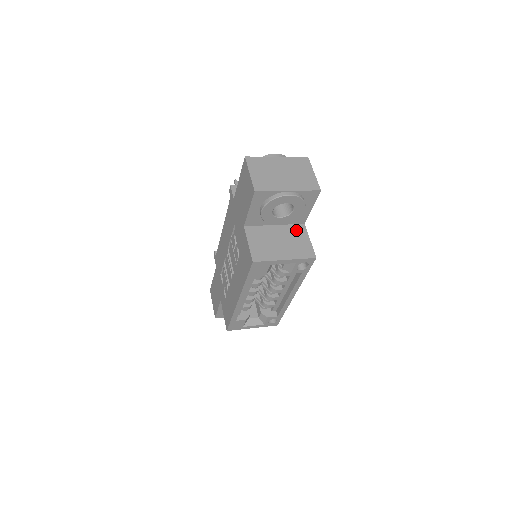
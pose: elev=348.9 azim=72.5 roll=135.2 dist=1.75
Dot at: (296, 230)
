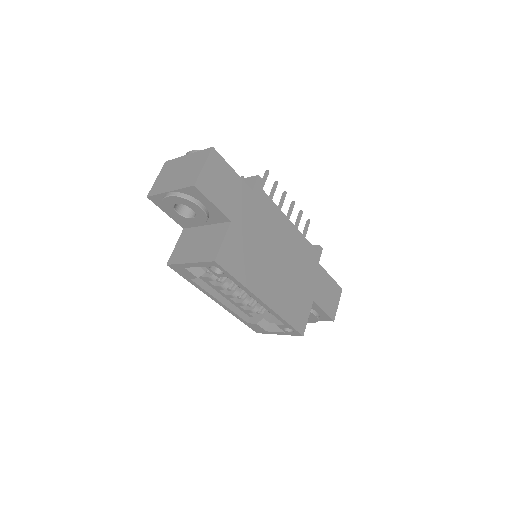
Dot at: (219, 229)
